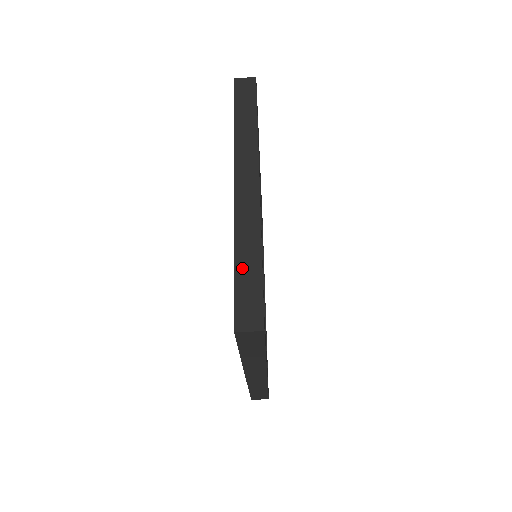
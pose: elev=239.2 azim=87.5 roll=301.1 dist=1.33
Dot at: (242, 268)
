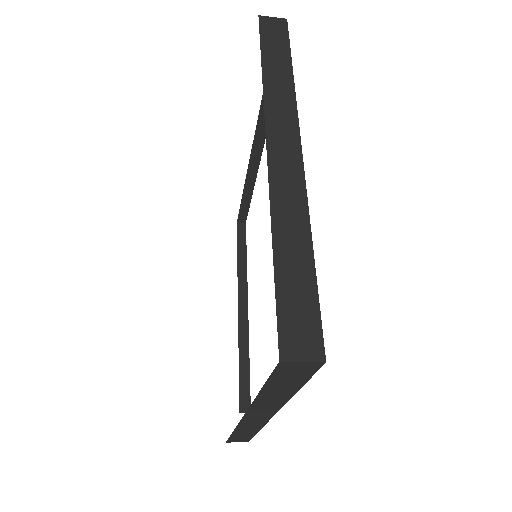
Dot at: (238, 434)
